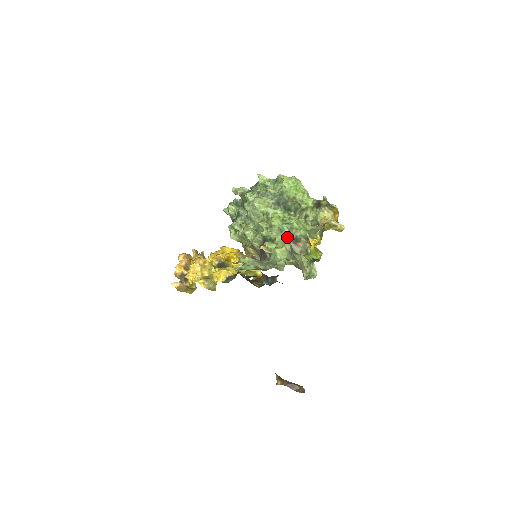
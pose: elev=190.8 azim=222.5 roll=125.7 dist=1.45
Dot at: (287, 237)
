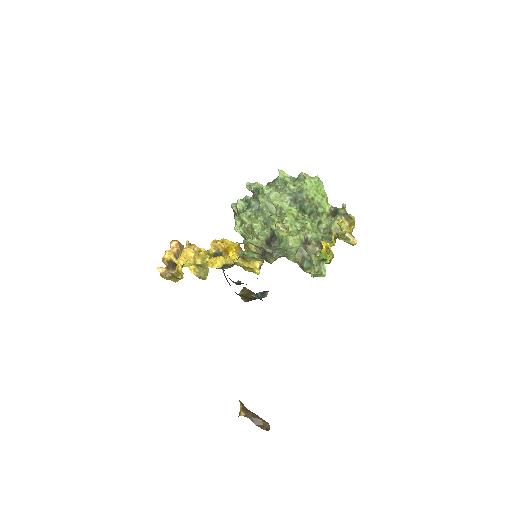
Dot at: occluded
